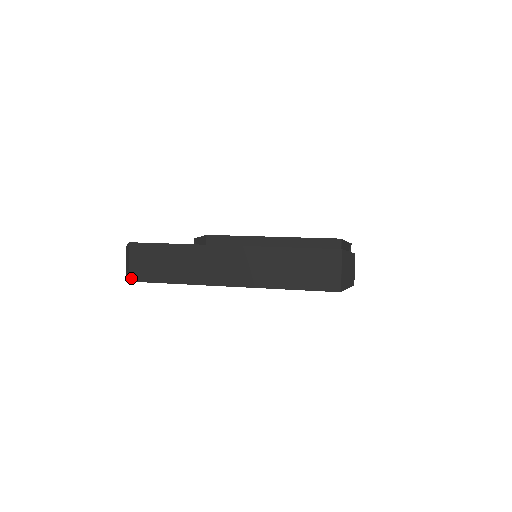
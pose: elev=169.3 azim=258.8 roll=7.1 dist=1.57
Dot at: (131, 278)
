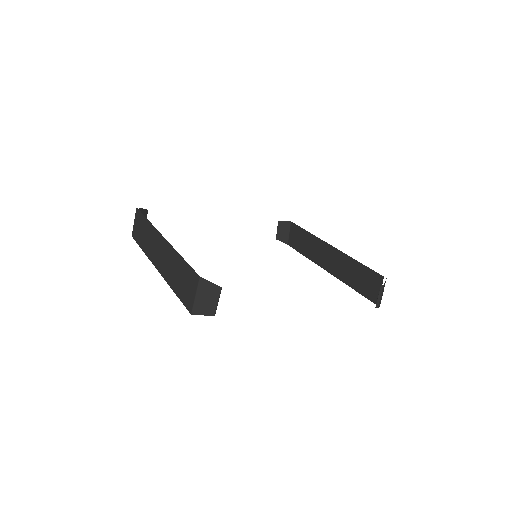
Dot at: (132, 234)
